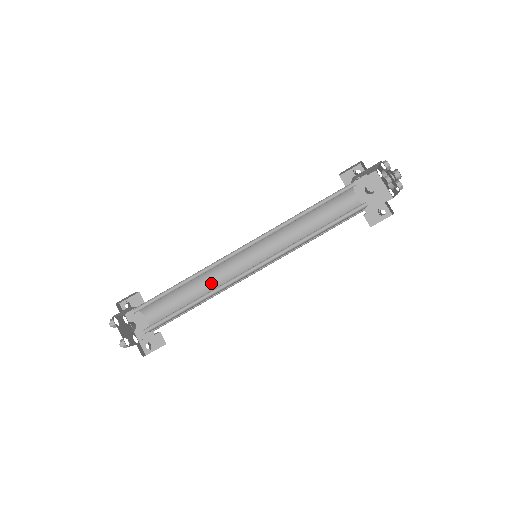
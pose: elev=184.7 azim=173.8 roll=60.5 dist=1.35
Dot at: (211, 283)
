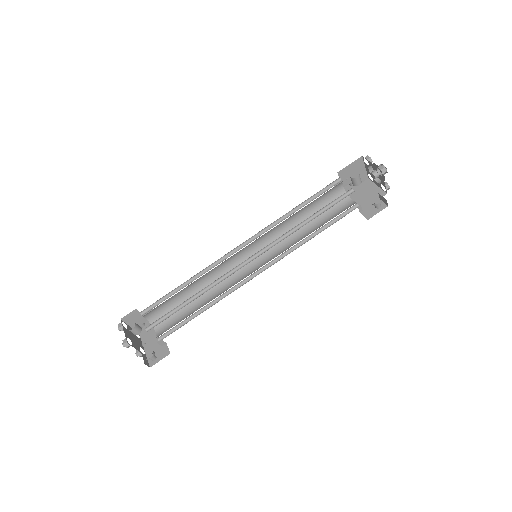
Dot at: (217, 291)
